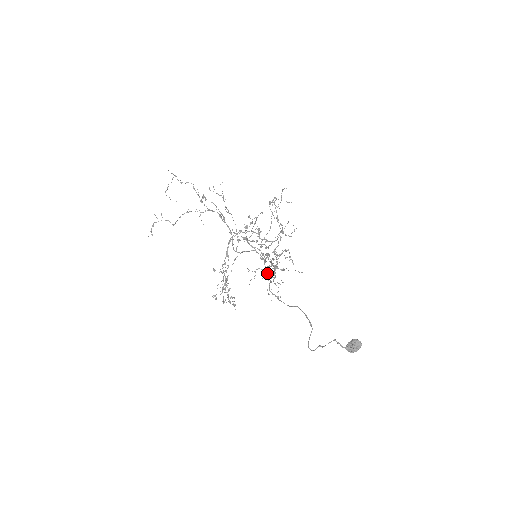
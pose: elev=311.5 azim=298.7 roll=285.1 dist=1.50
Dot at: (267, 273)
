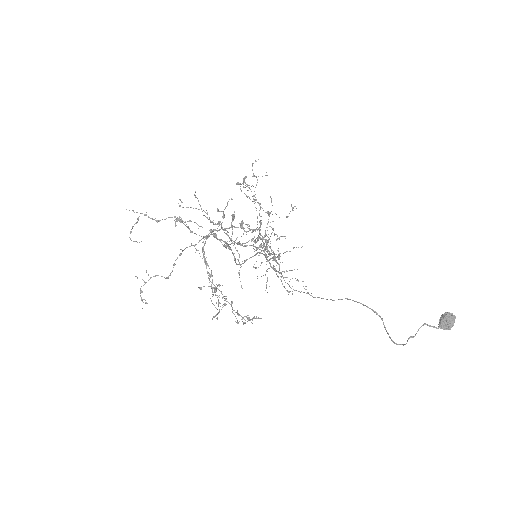
Dot at: (274, 268)
